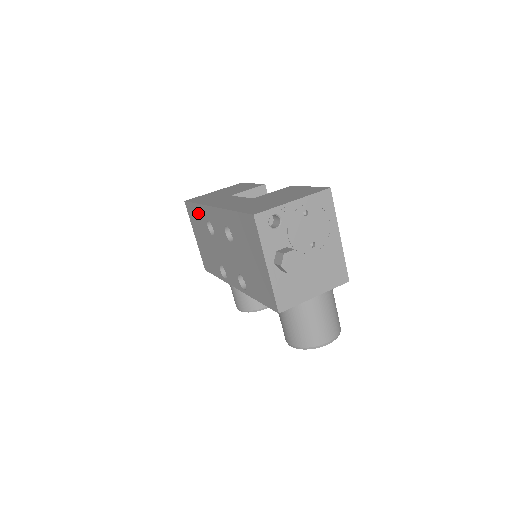
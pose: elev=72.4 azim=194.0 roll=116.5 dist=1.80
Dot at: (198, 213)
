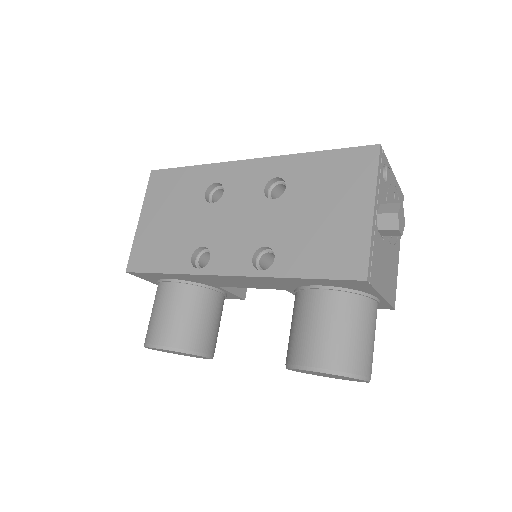
Dot at: (188, 178)
